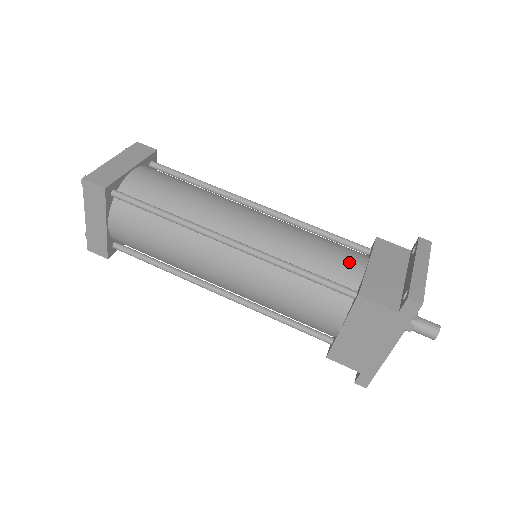
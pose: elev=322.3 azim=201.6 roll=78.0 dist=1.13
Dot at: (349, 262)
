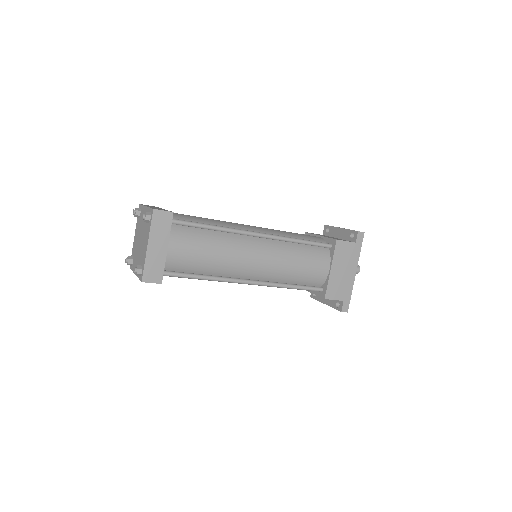
Dot at: (313, 236)
